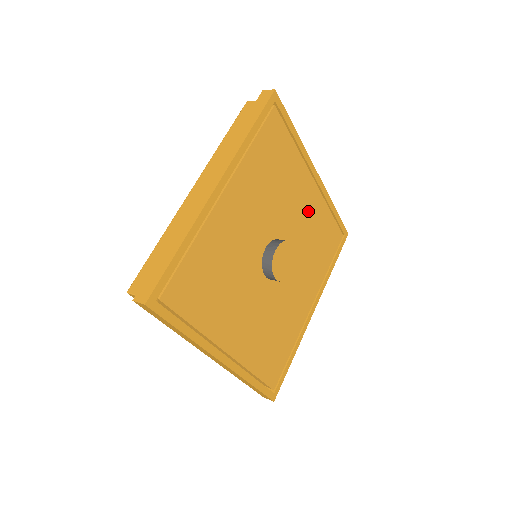
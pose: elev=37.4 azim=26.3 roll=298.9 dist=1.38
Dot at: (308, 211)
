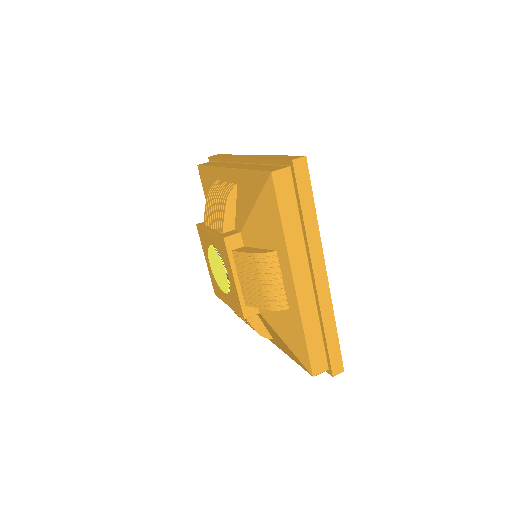
Dot at: occluded
